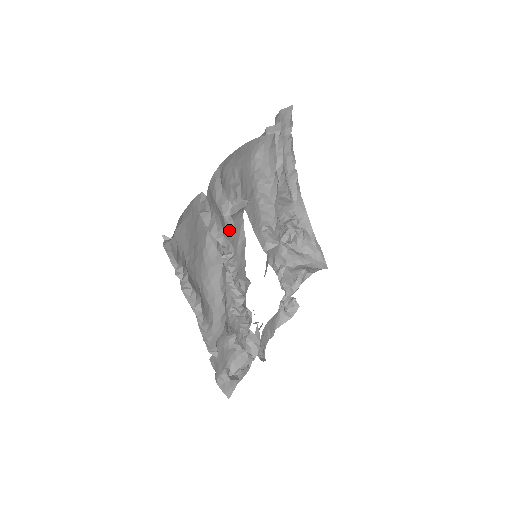
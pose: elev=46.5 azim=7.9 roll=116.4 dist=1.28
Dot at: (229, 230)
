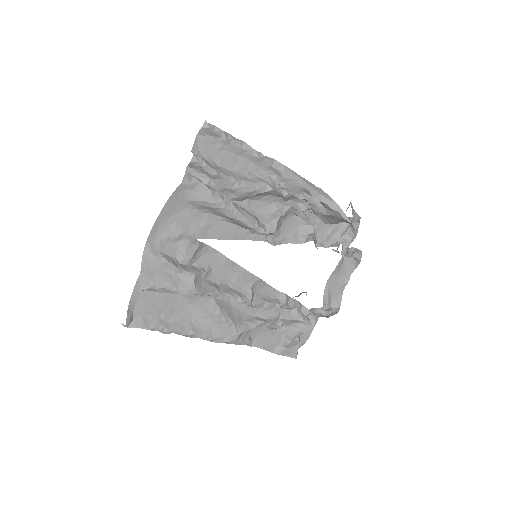
Dot at: (186, 278)
